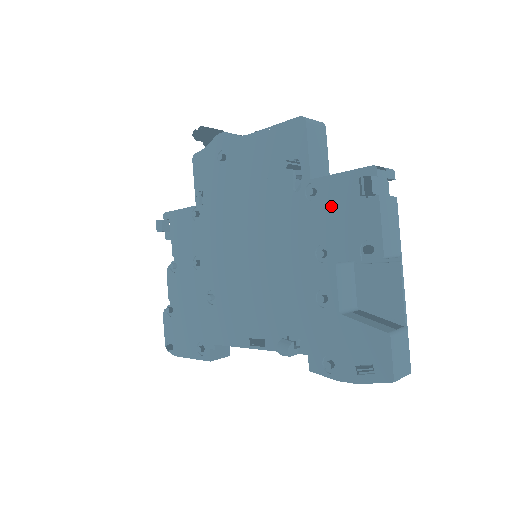
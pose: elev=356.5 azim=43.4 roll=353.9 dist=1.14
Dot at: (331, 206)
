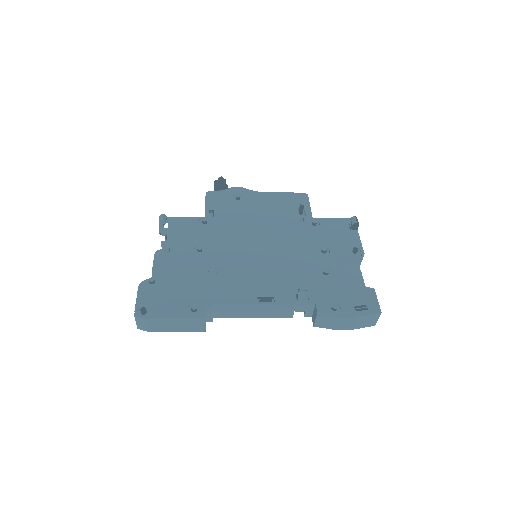
Dot at: (328, 231)
